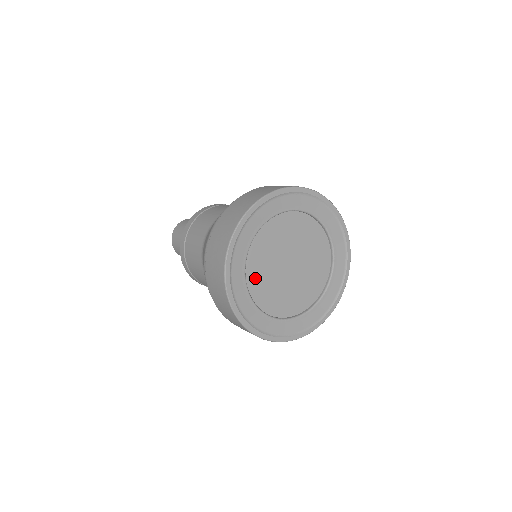
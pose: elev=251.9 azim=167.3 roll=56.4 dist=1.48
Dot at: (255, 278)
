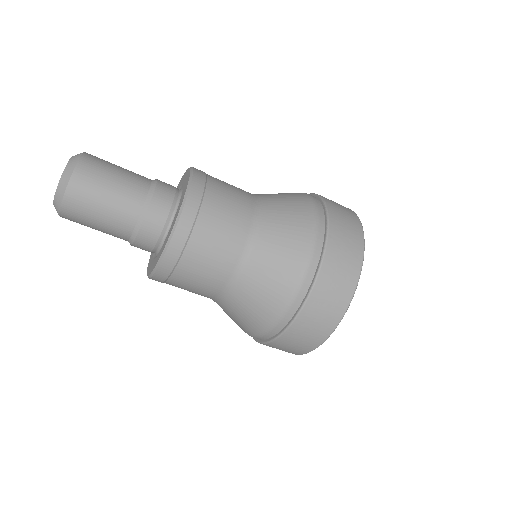
Dot at: occluded
